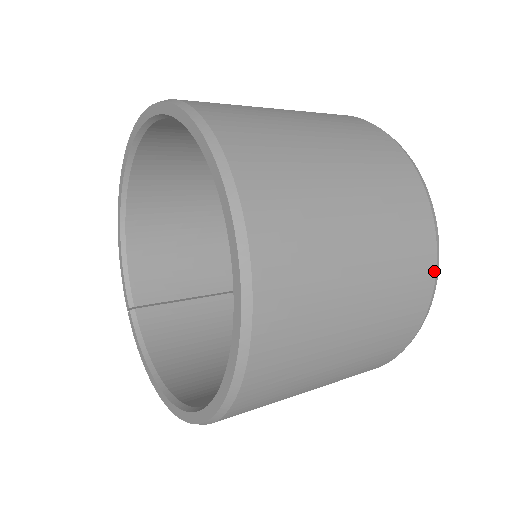
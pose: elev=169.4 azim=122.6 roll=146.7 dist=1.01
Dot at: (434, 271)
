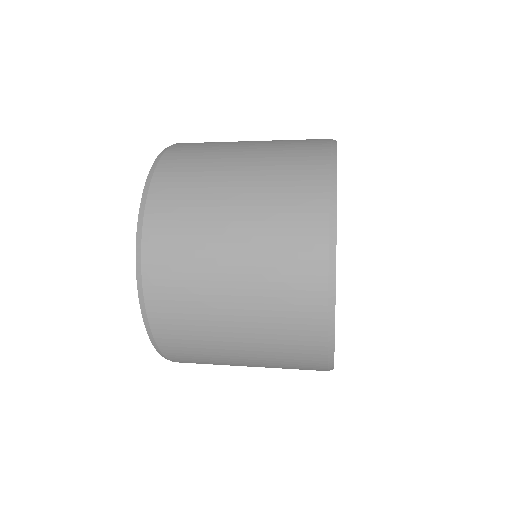
Dot at: (327, 193)
